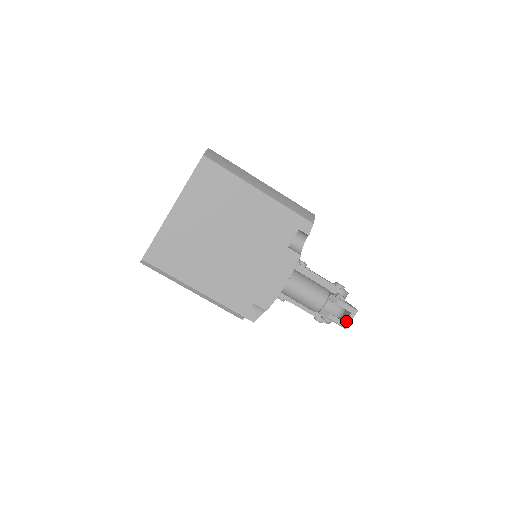
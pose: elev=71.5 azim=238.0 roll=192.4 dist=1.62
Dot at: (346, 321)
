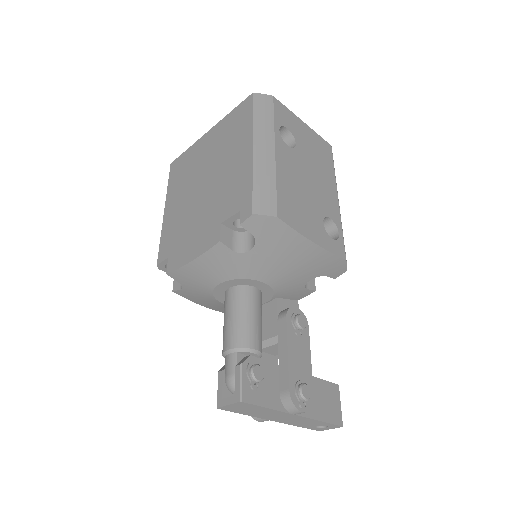
Dot at: (224, 398)
